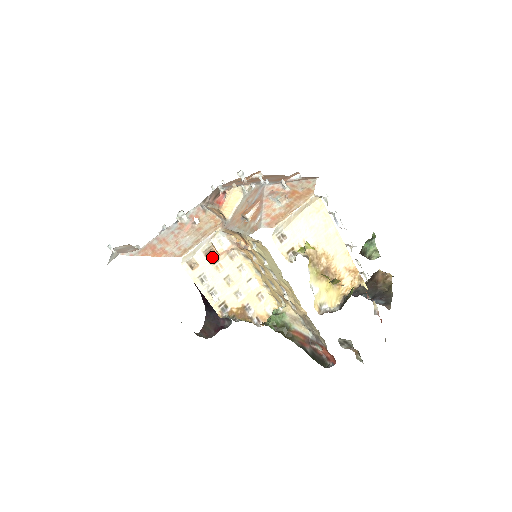
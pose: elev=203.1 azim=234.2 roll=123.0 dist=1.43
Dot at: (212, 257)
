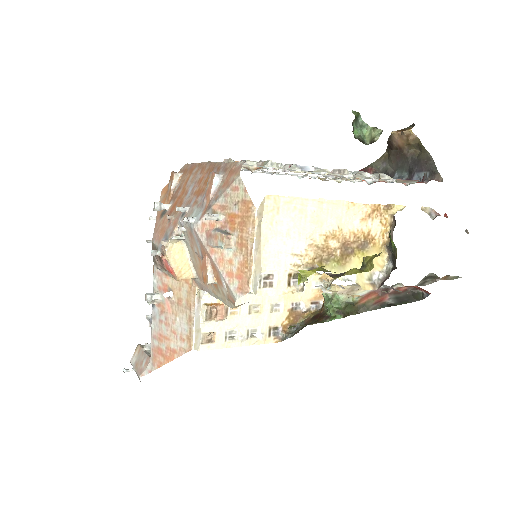
Dot at: (218, 315)
